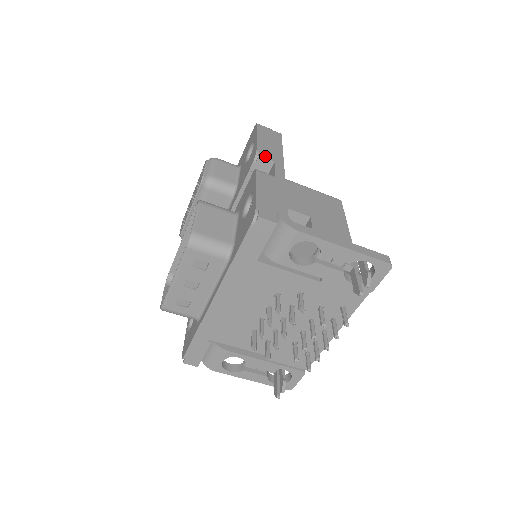
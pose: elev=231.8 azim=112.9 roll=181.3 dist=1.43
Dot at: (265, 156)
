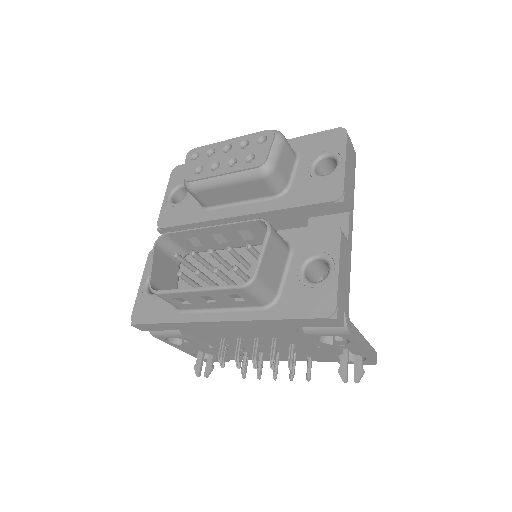
Dot at: (347, 202)
